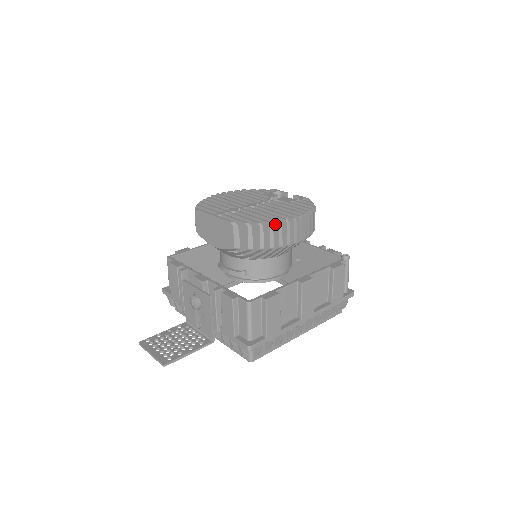
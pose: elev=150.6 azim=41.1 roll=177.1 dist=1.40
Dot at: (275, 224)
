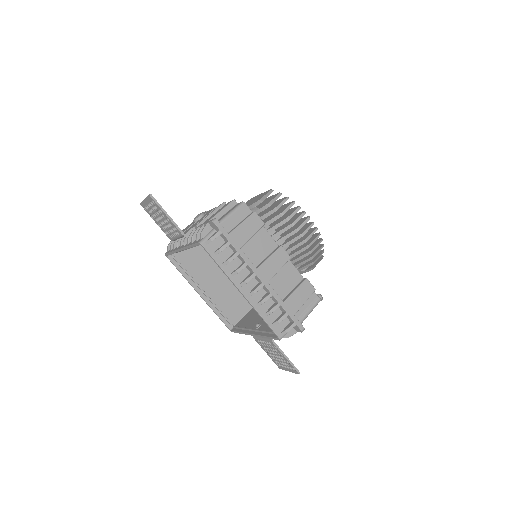
Dot at: (296, 208)
